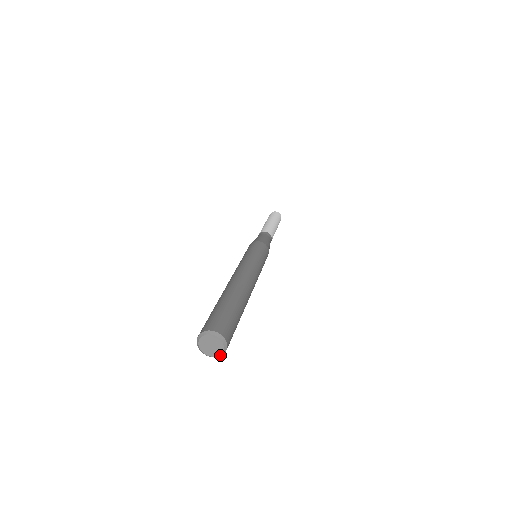
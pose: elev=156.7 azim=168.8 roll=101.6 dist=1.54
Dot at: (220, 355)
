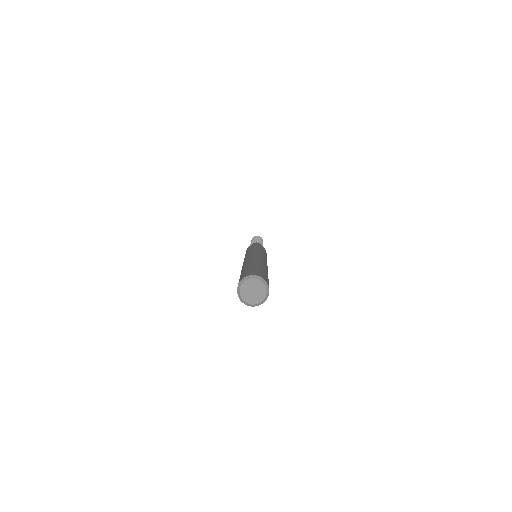
Dot at: (266, 296)
